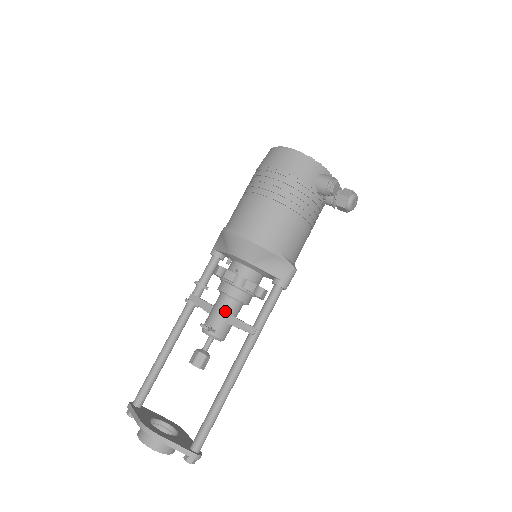
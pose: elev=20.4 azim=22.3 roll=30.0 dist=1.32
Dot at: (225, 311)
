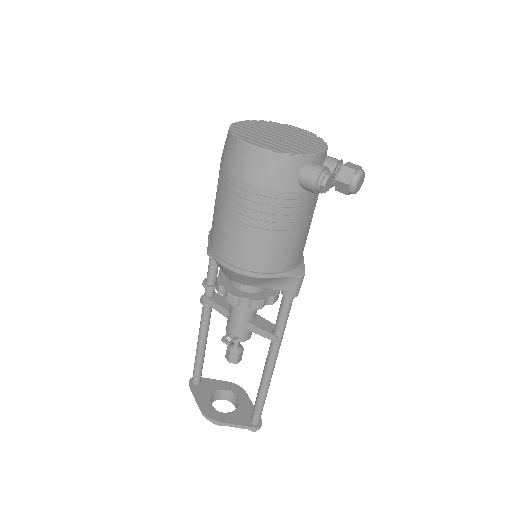
Dot at: (241, 320)
